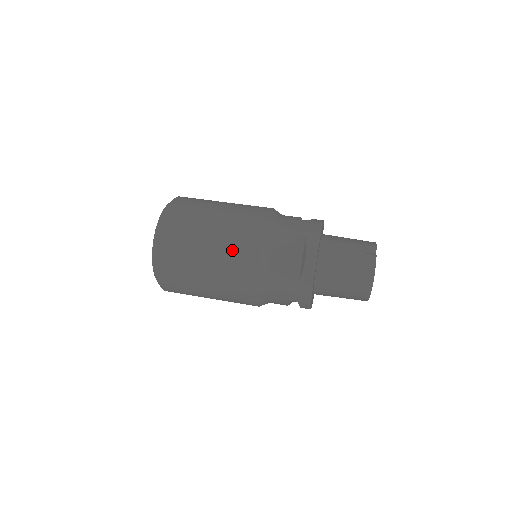
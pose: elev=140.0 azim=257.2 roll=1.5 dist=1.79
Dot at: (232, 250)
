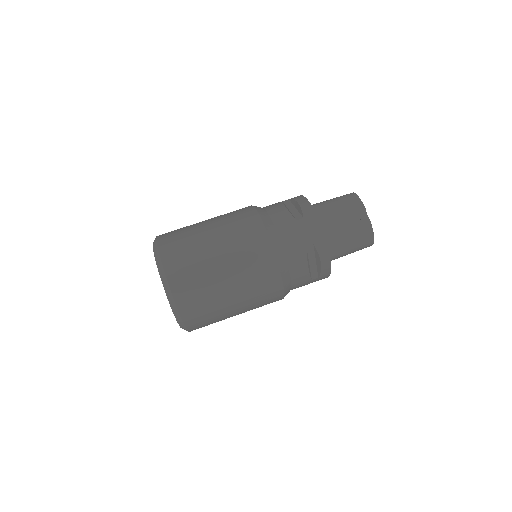
Dot at: (257, 292)
